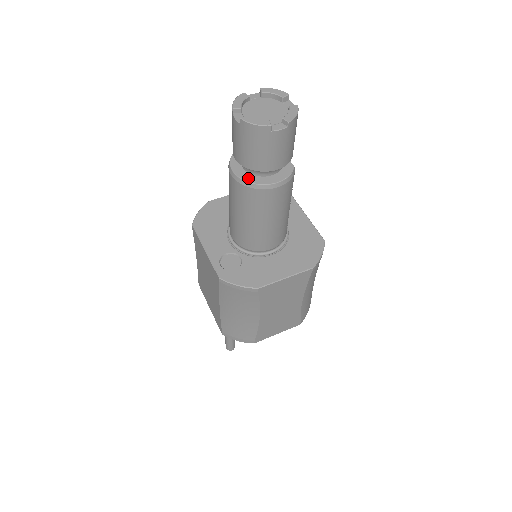
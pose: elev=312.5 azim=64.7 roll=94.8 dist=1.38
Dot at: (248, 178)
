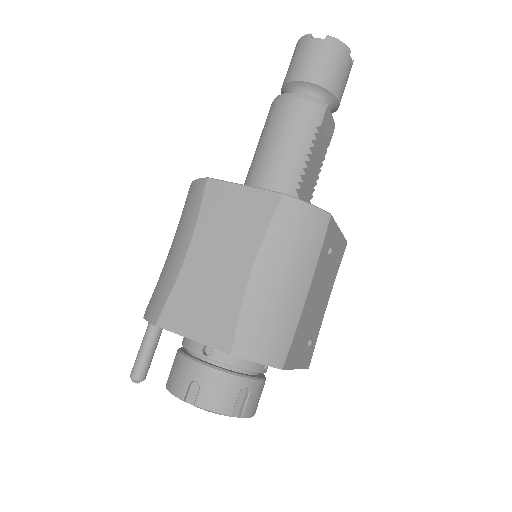
Dot at: occluded
